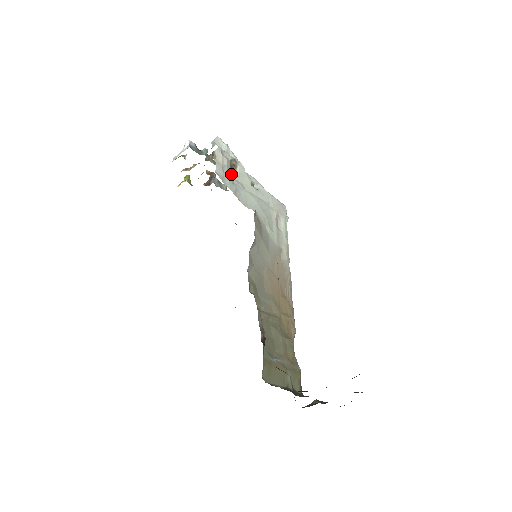
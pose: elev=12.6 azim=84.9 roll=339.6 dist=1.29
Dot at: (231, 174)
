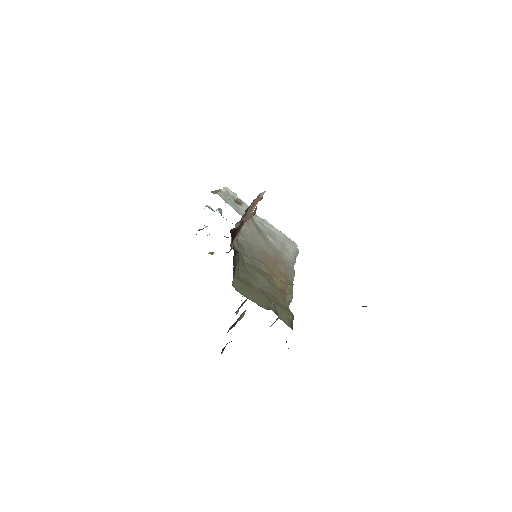
Dot at: (235, 203)
